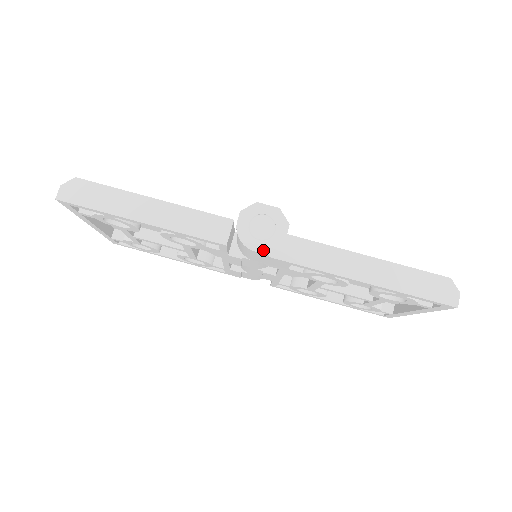
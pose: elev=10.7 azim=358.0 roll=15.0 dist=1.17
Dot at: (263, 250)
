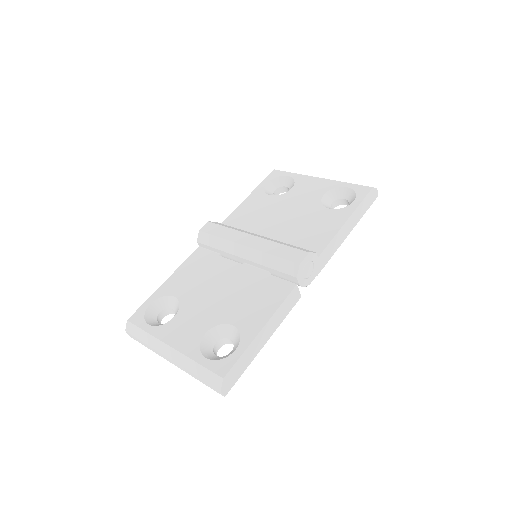
Dot at: (314, 277)
